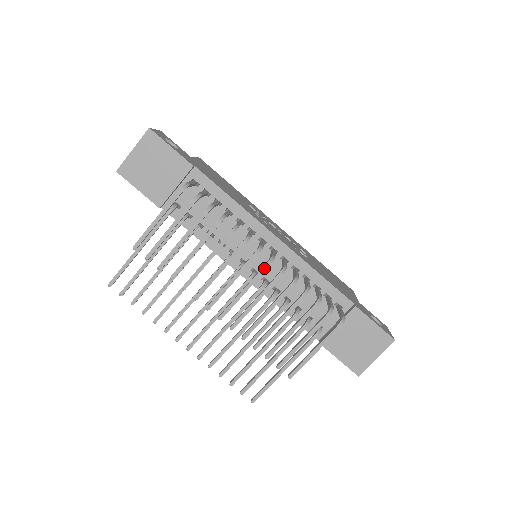
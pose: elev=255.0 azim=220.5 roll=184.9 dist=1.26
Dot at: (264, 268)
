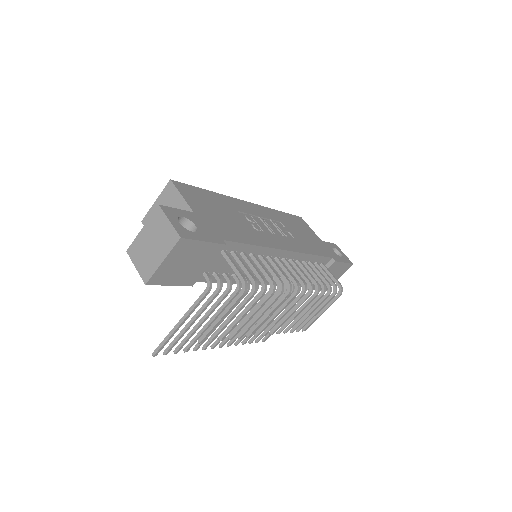
Dot at: occluded
